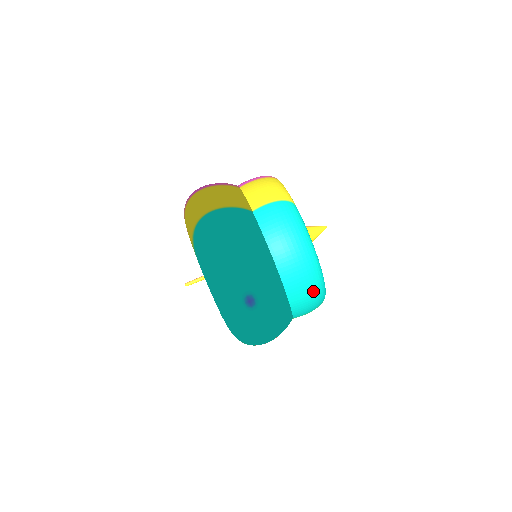
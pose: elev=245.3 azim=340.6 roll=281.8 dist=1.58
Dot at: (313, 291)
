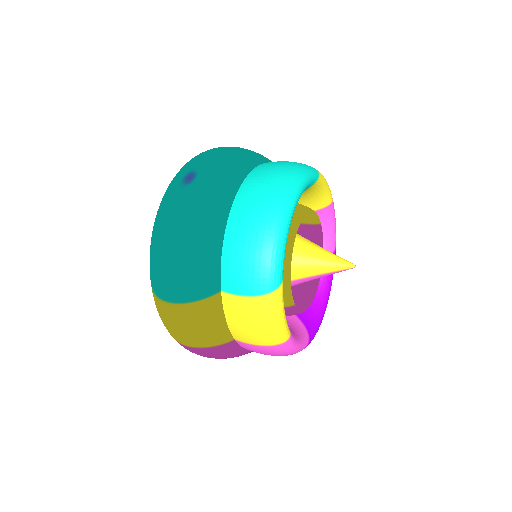
Dot at: (261, 226)
